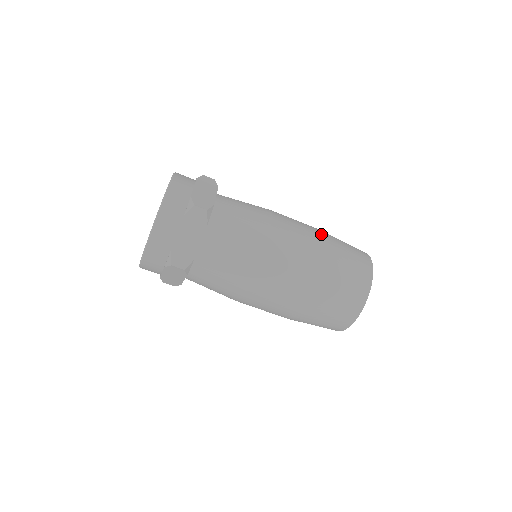
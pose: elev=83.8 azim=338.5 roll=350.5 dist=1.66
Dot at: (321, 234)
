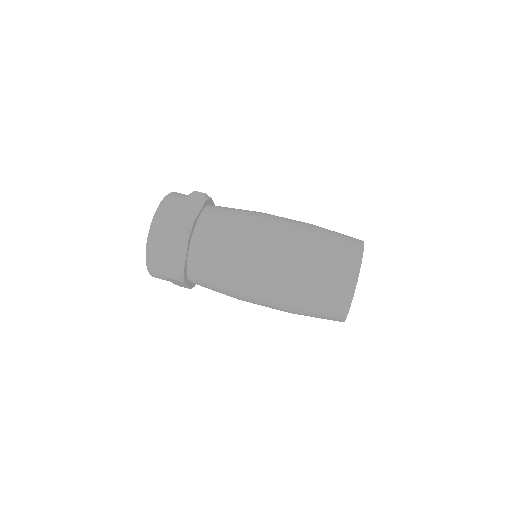
Dot at: (305, 232)
